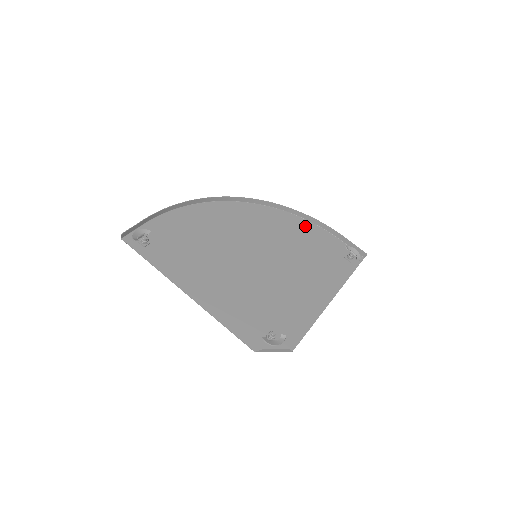
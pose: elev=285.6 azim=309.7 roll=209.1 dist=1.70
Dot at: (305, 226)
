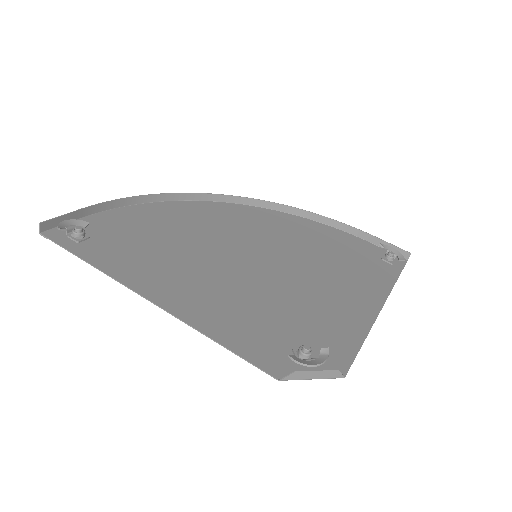
Dot at: (317, 227)
